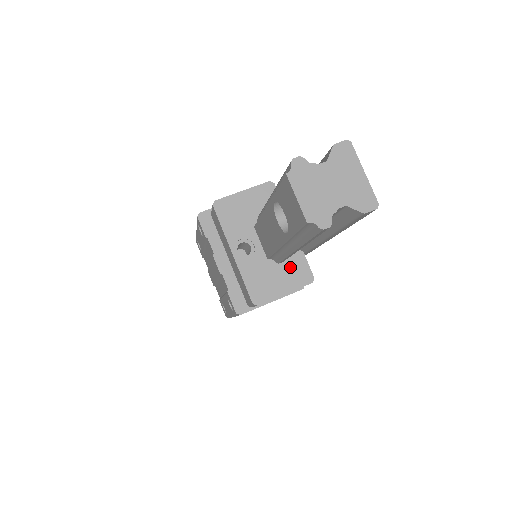
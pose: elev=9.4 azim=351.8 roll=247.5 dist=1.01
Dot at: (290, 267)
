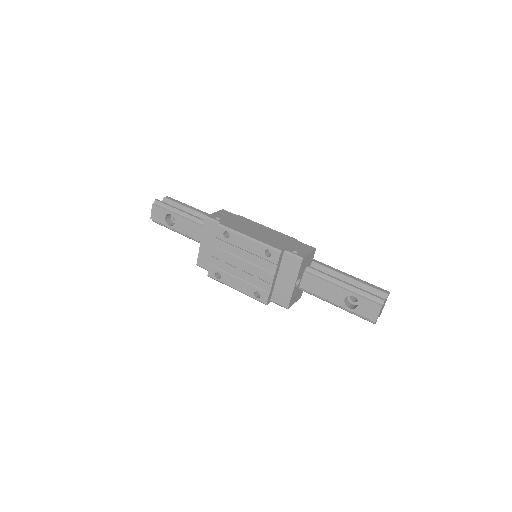
Dot at: (301, 291)
